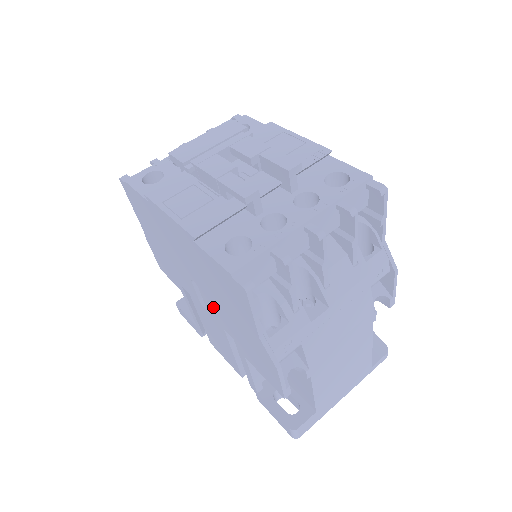
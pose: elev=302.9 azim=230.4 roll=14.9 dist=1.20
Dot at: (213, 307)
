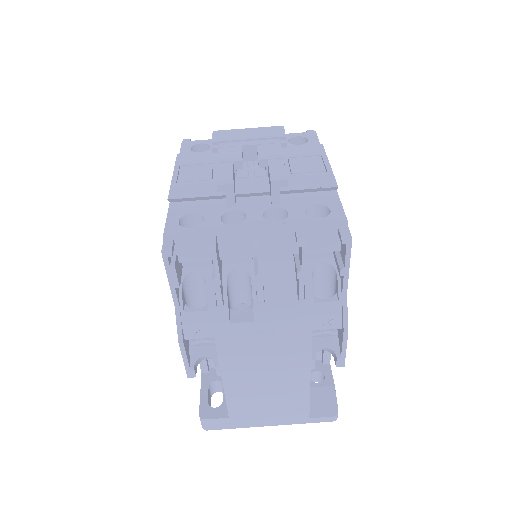
Dot at: occluded
